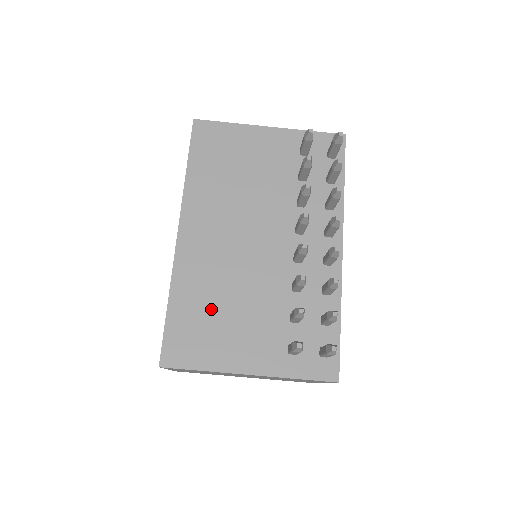
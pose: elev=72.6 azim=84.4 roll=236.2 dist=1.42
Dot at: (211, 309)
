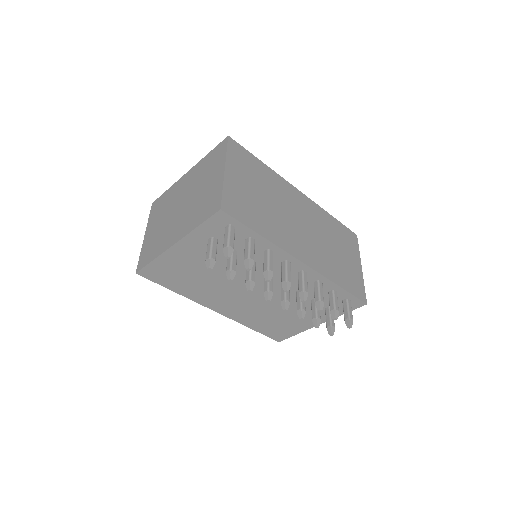
Dot at: (272, 320)
